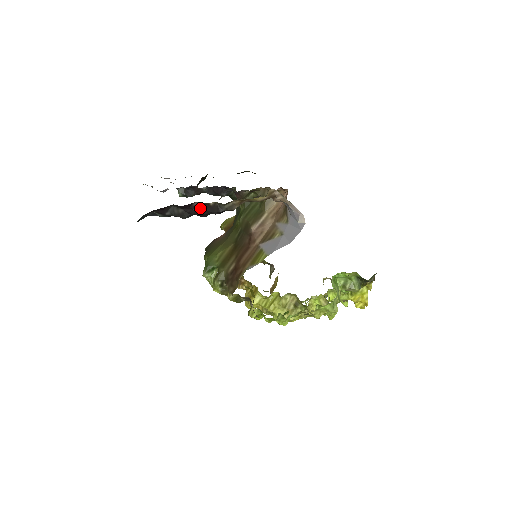
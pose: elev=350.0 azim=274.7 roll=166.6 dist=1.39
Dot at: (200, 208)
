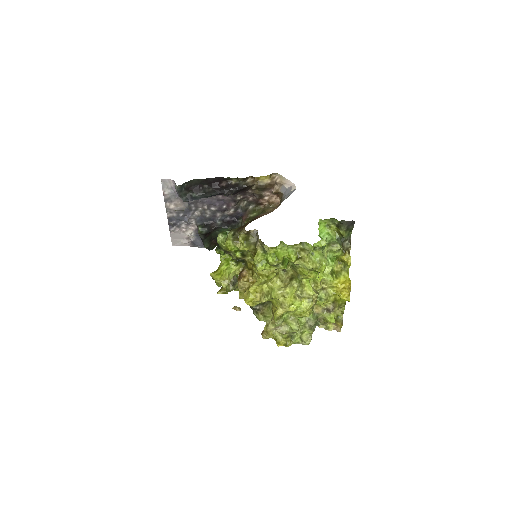
Dot at: (225, 187)
